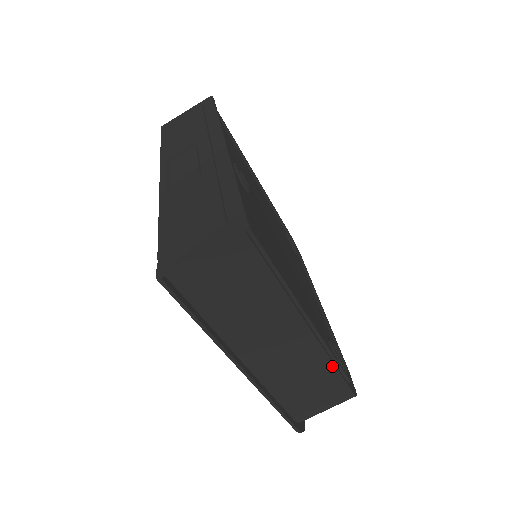
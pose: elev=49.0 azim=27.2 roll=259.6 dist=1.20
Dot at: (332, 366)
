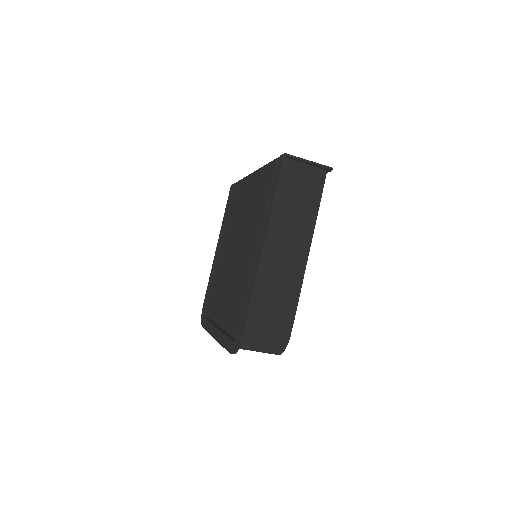
Dot at: (297, 298)
